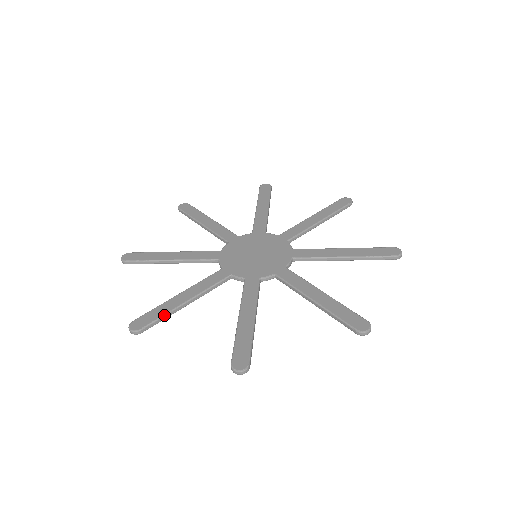
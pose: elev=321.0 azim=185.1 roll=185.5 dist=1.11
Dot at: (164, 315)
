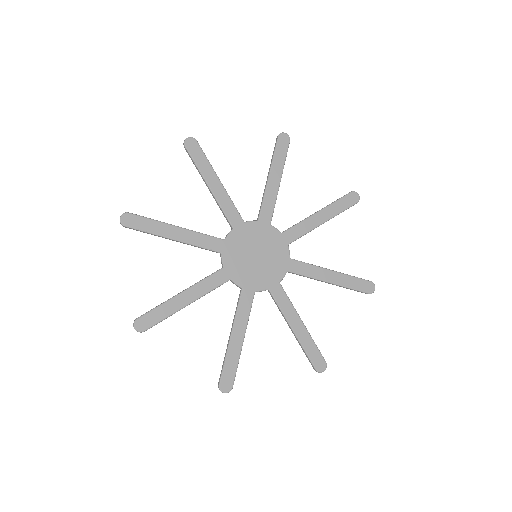
Dot at: (166, 318)
